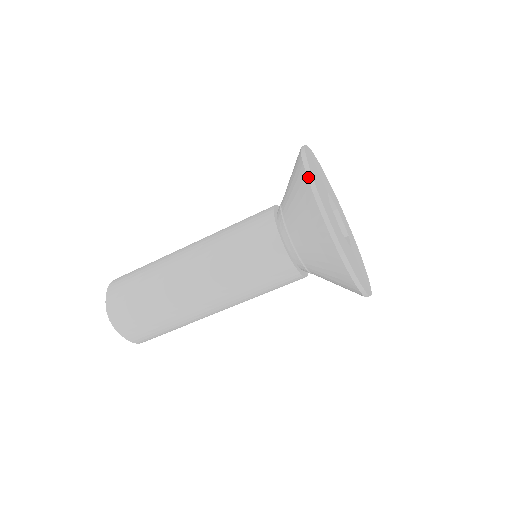
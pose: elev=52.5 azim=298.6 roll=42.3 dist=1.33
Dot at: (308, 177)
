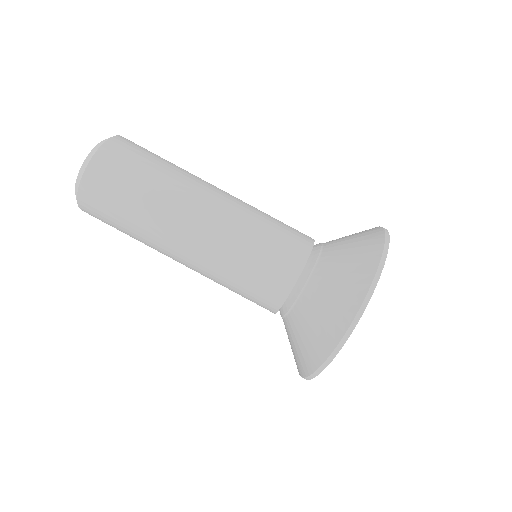
Dot at: (379, 267)
